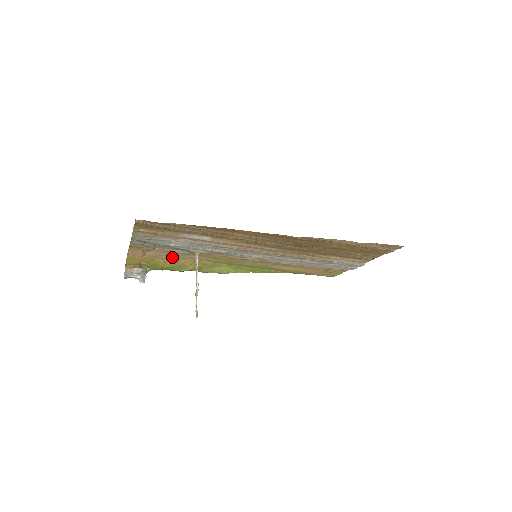
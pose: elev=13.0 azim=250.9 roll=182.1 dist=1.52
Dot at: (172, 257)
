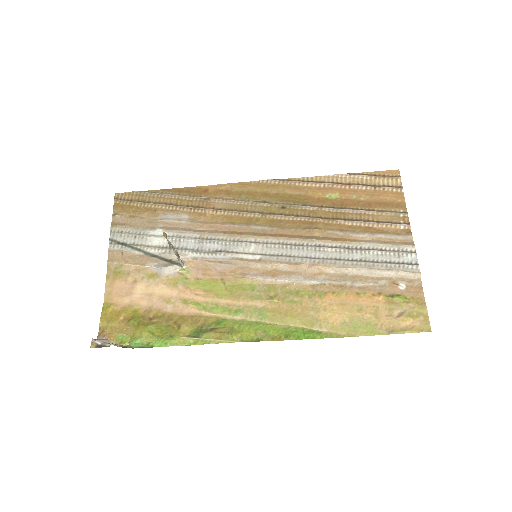
Dot at: (160, 309)
